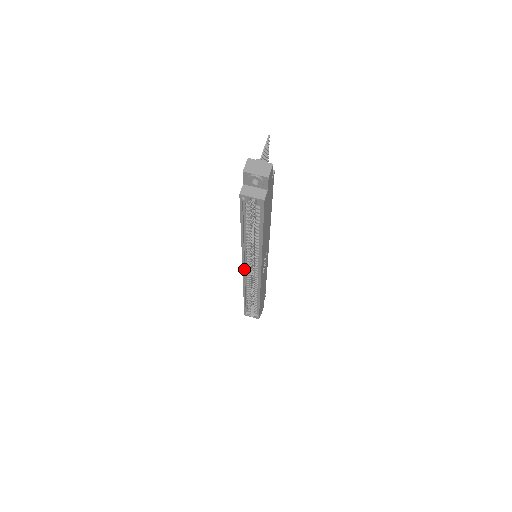
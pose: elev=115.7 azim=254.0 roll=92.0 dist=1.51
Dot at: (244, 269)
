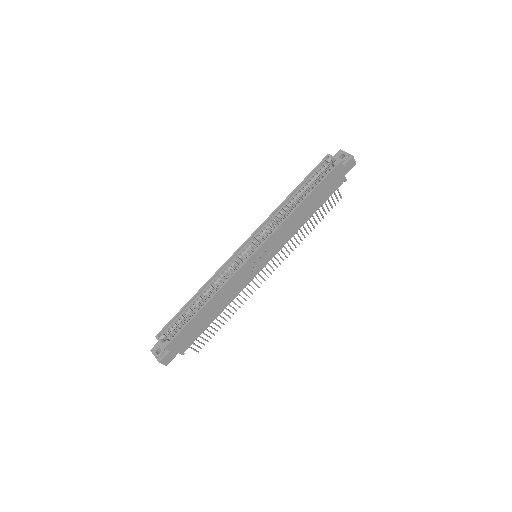
Dot at: (246, 242)
